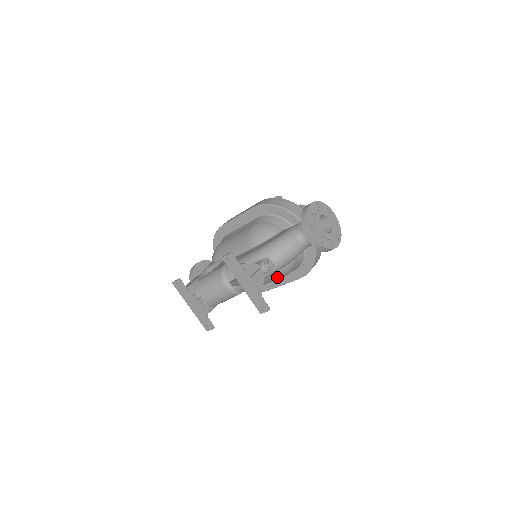
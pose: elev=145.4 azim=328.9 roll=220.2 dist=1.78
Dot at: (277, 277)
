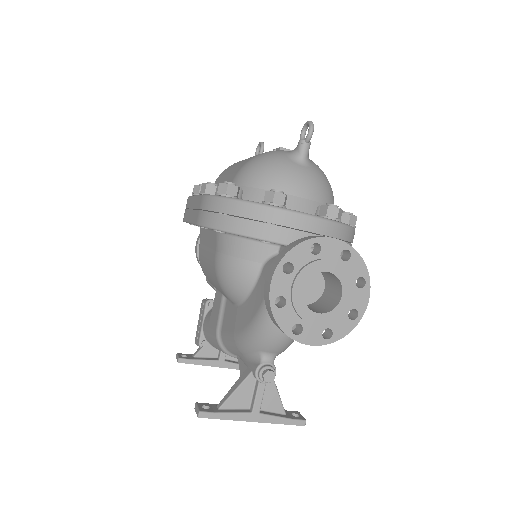
Dot at: occluded
